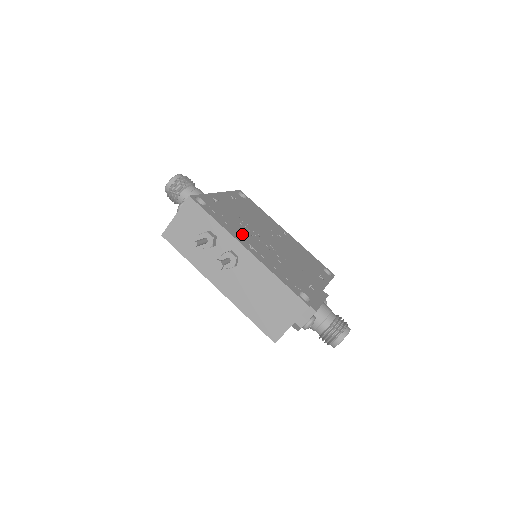
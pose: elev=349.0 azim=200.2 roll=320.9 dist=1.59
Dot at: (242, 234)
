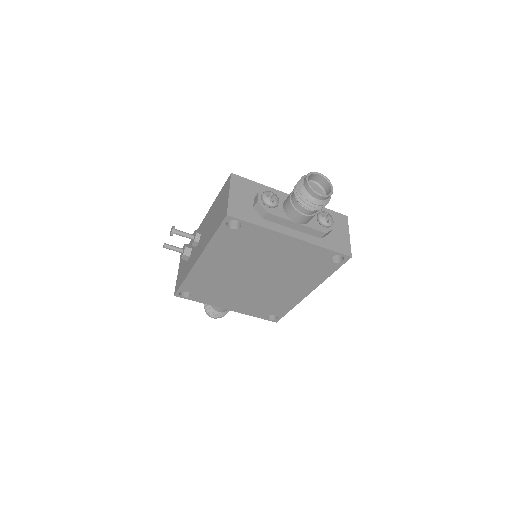
Dot at: occluded
